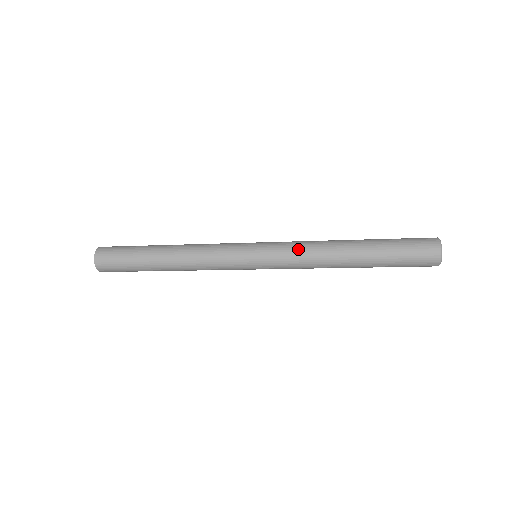
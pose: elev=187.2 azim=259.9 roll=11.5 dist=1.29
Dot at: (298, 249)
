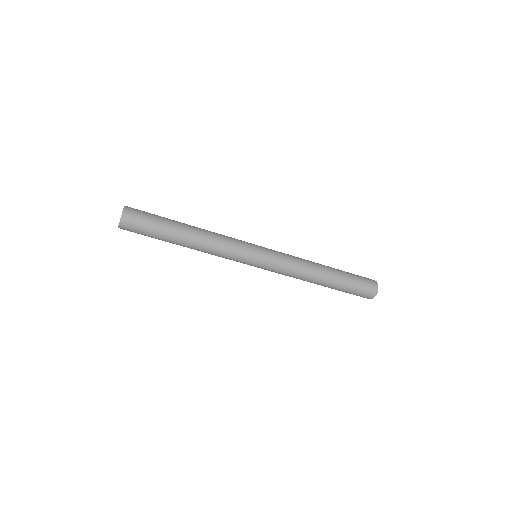
Dot at: (291, 265)
